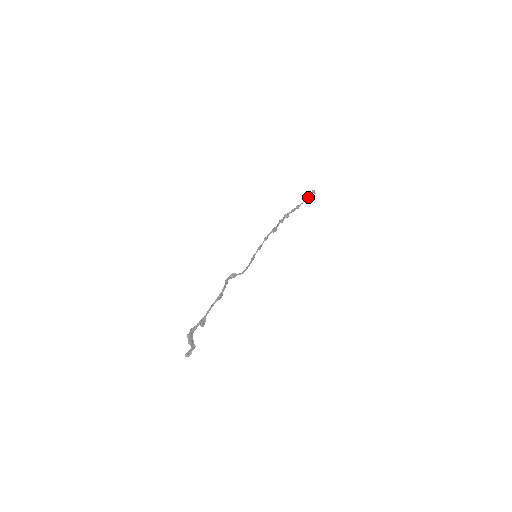
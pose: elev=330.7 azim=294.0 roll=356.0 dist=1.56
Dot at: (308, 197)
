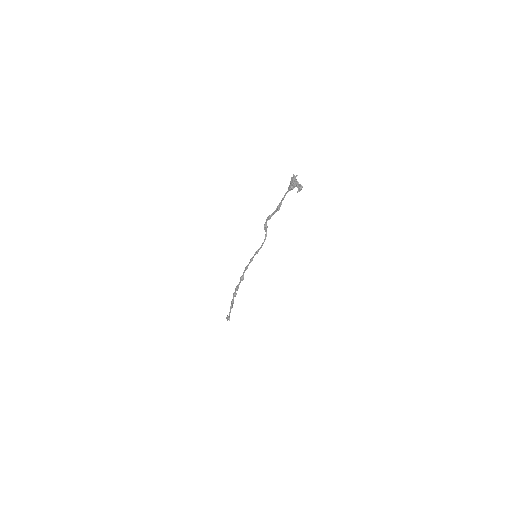
Dot at: (229, 316)
